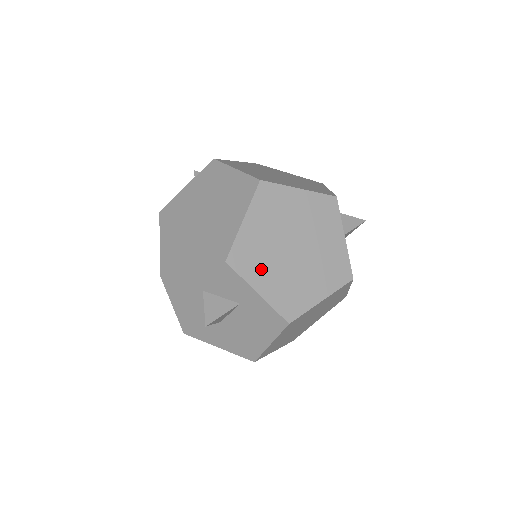
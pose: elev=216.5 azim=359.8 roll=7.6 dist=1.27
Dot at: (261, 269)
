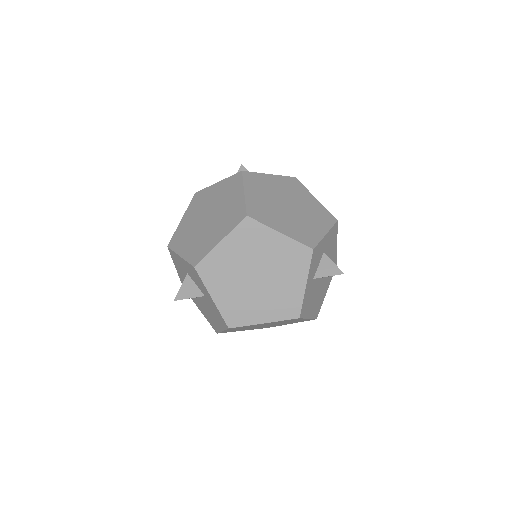
Dot at: (221, 282)
